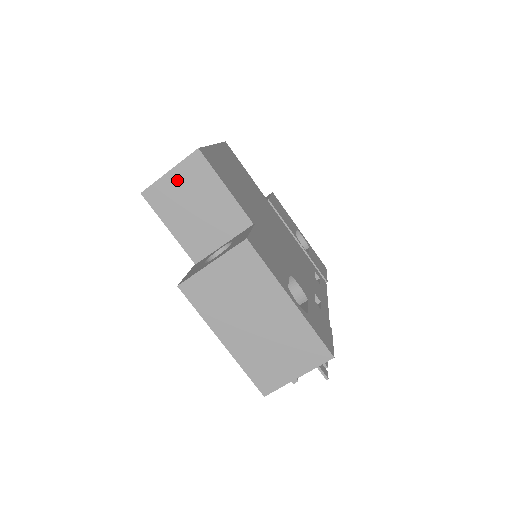
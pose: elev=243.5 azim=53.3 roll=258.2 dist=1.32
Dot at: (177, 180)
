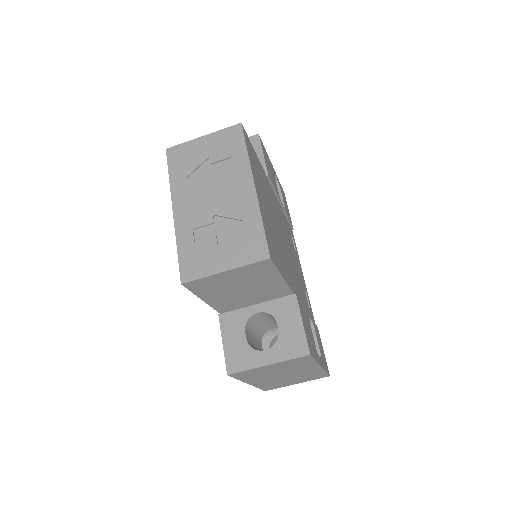
Dot at: (231, 276)
